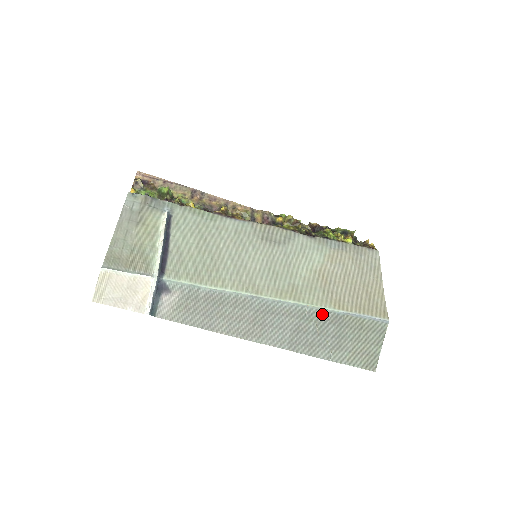
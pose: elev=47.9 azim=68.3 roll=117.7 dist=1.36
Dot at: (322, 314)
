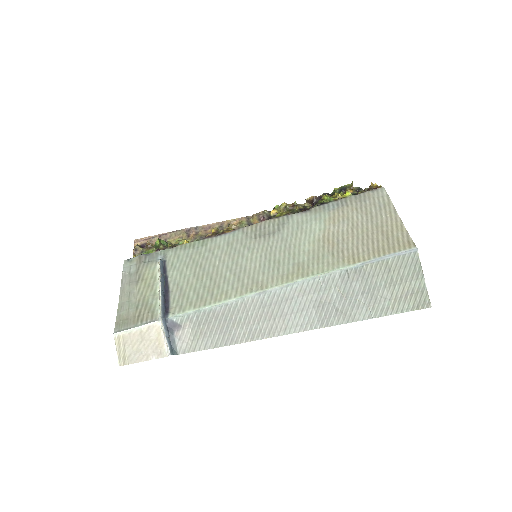
Dot at: (338, 277)
